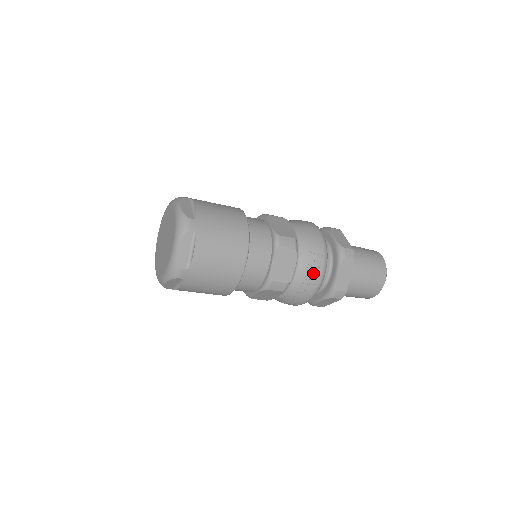
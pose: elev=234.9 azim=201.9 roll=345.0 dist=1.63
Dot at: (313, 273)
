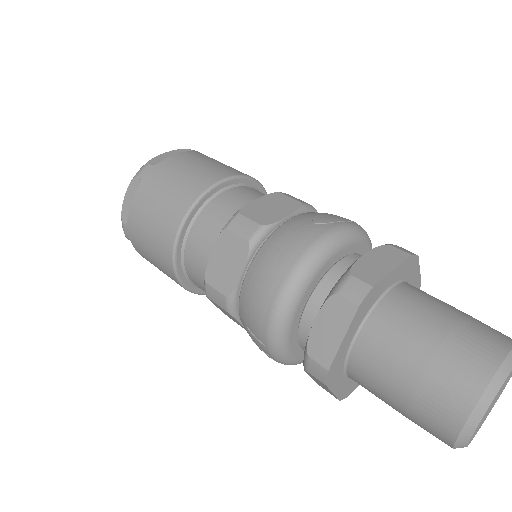
Dot at: occluded
